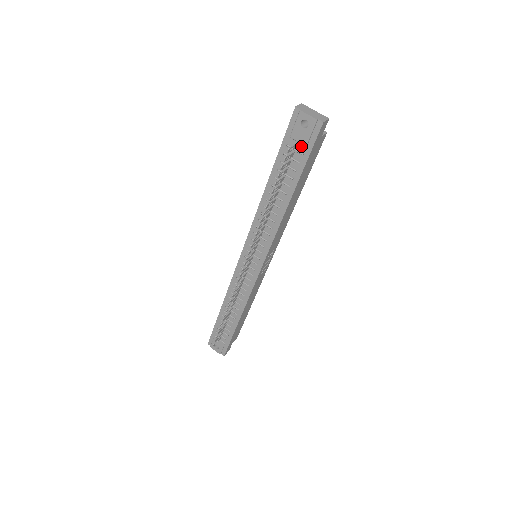
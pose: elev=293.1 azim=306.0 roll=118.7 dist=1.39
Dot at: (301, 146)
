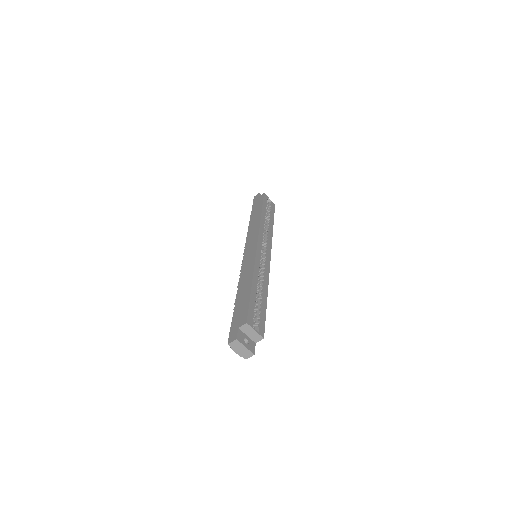
Dot at: occluded
